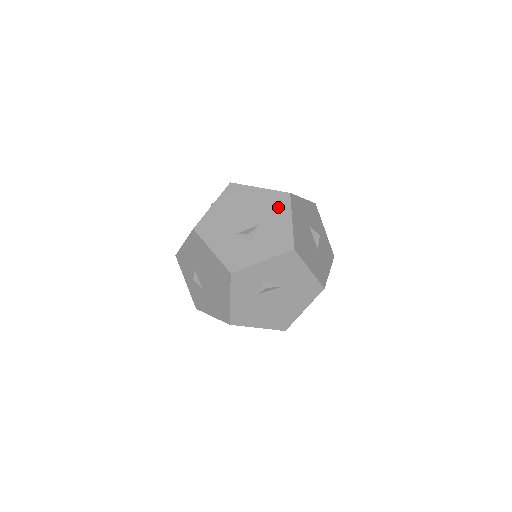
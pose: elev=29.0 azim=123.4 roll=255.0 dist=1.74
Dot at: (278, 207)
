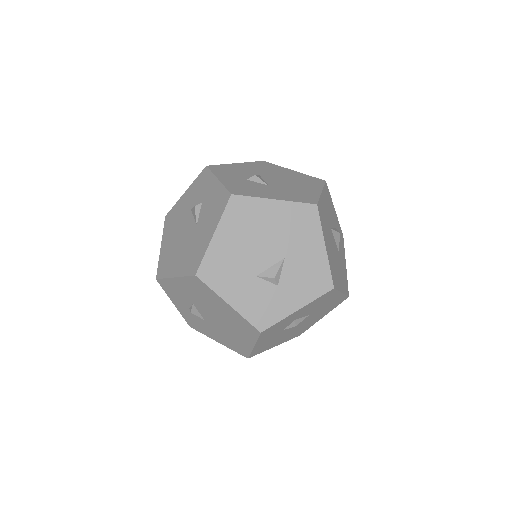
Dot at: (305, 229)
